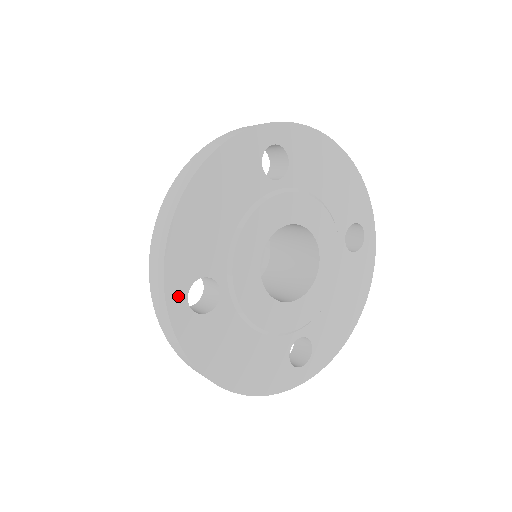
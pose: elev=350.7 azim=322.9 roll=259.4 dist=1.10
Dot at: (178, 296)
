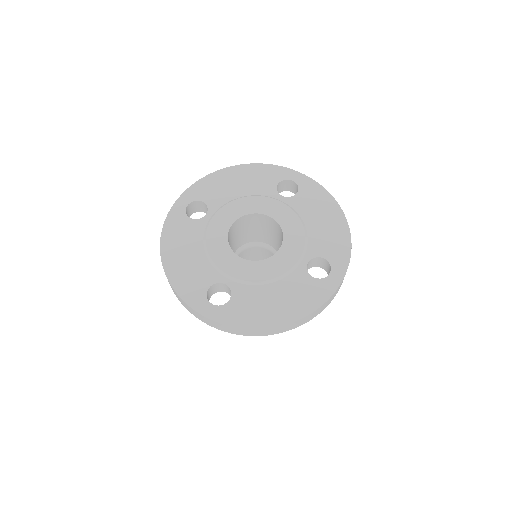
Dot at: (186, 200)
